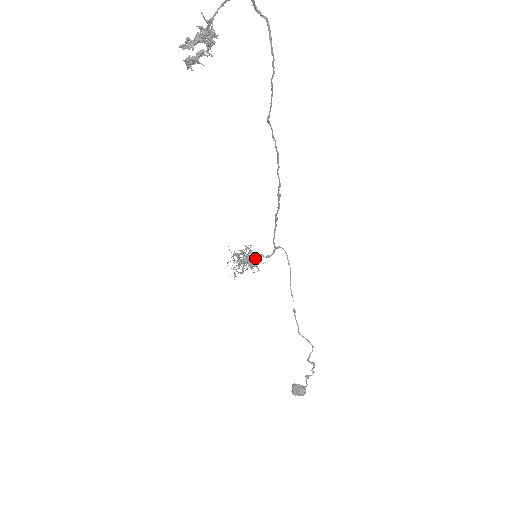
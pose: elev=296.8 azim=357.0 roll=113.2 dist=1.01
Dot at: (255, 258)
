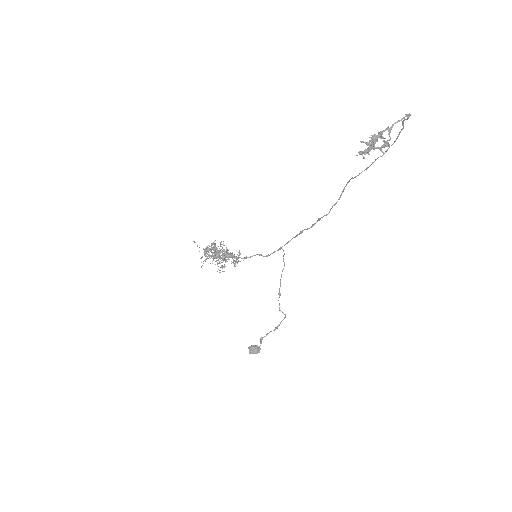
Dot at: occluded
